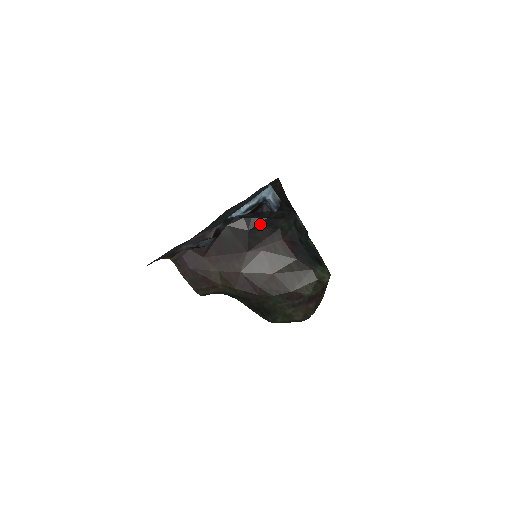
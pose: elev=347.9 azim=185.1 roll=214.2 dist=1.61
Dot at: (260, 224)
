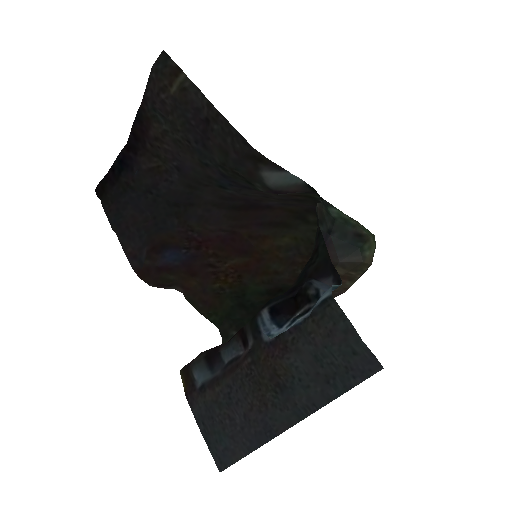
Dot at: occluded
